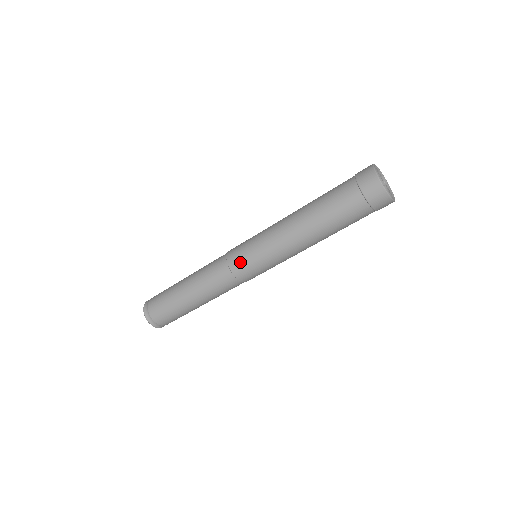
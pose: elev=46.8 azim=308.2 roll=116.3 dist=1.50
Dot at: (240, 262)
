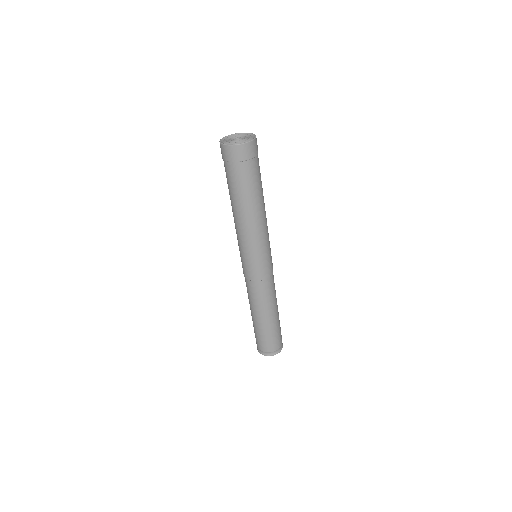
Dot at: (248, 271)
